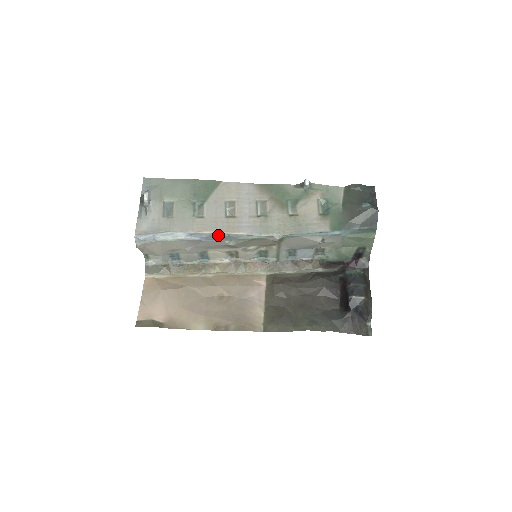
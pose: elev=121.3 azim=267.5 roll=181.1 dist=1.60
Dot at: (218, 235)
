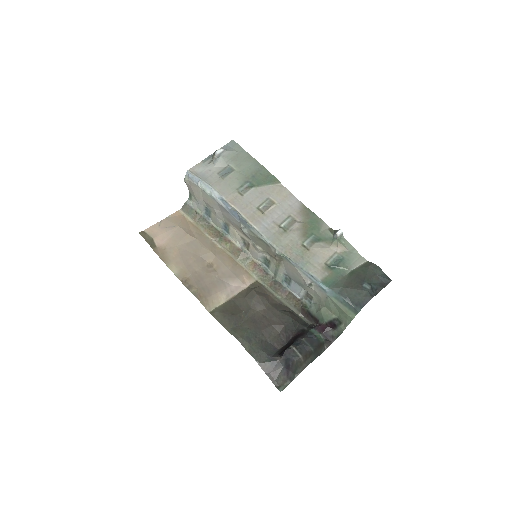
Dot at: (239, 215)
